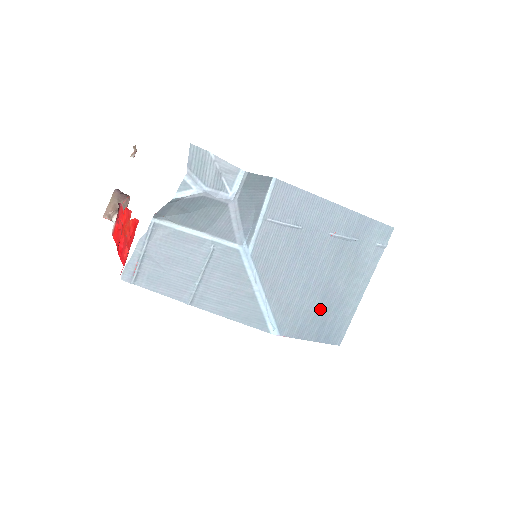
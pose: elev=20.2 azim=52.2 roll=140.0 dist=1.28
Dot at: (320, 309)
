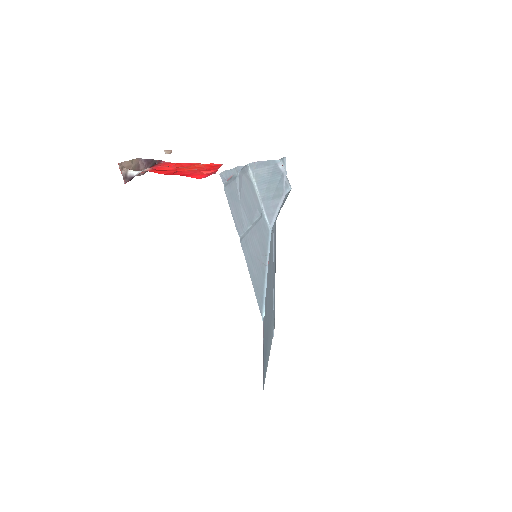
Dot at: (266, 338)
